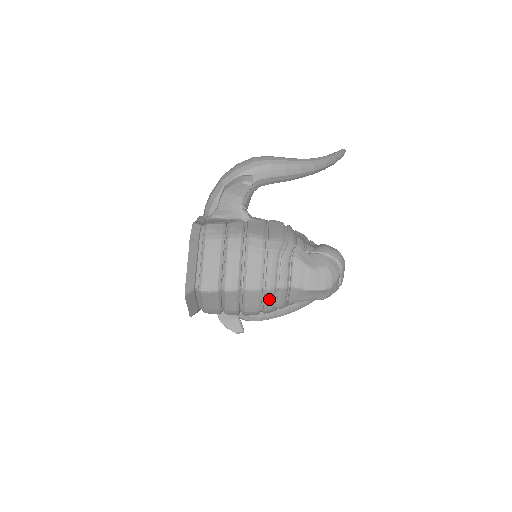
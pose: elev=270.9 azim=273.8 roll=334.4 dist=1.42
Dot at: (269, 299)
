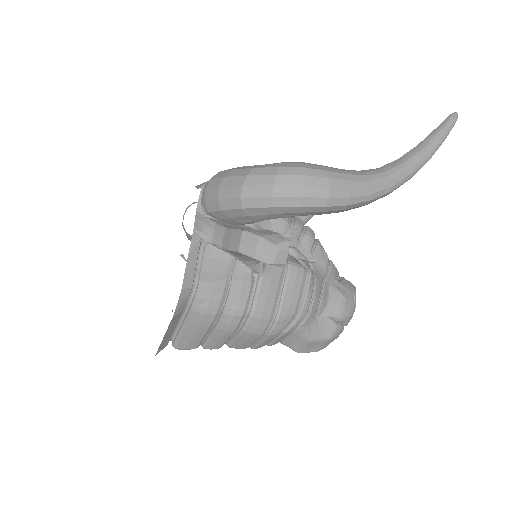
Dot at: occluded
